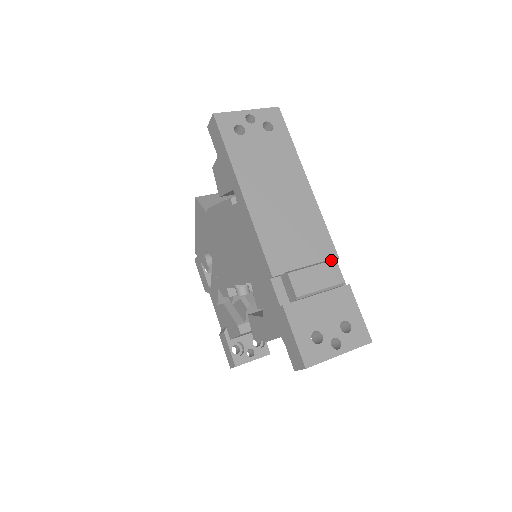
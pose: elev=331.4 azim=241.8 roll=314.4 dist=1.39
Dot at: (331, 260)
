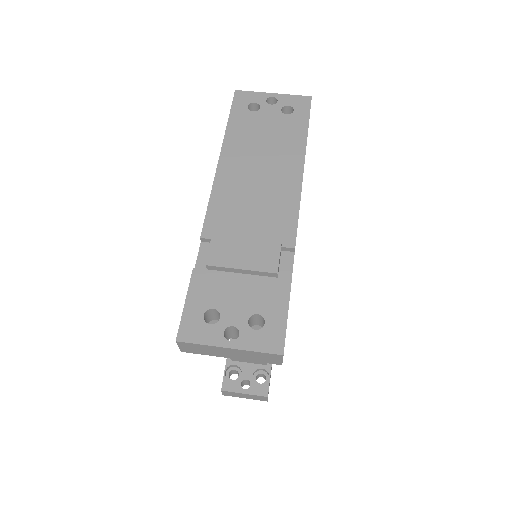
Dot at: occluded
